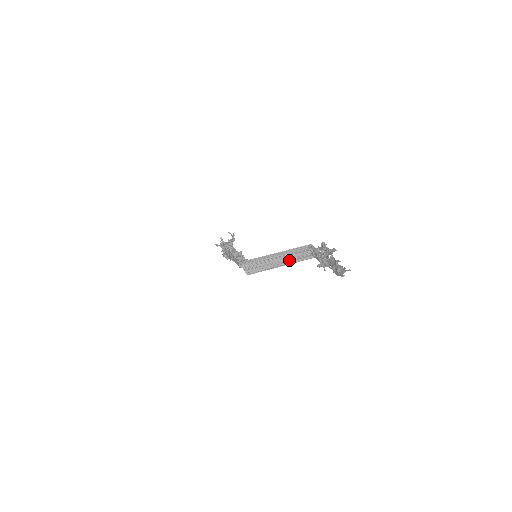
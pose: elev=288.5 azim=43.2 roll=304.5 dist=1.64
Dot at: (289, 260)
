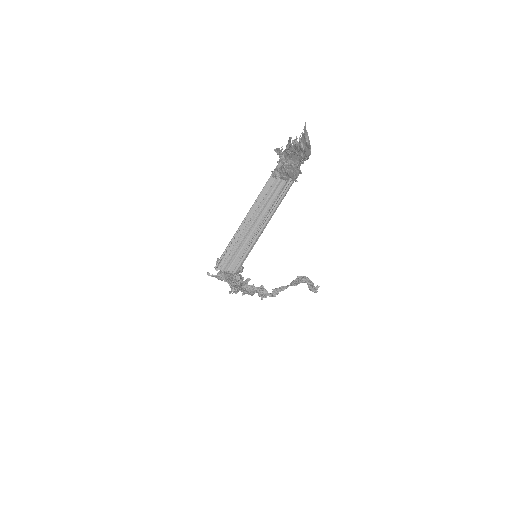
Dot at: (267, 212)
